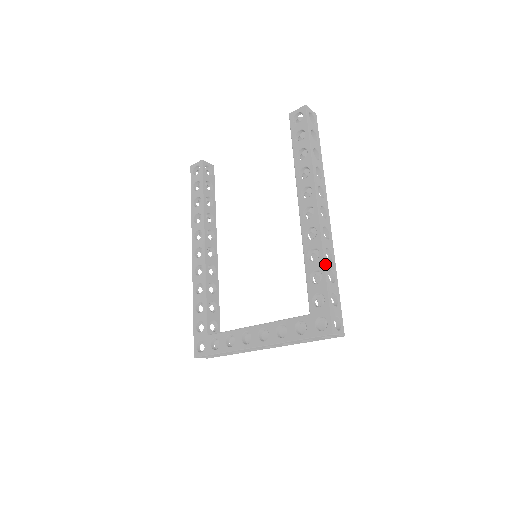
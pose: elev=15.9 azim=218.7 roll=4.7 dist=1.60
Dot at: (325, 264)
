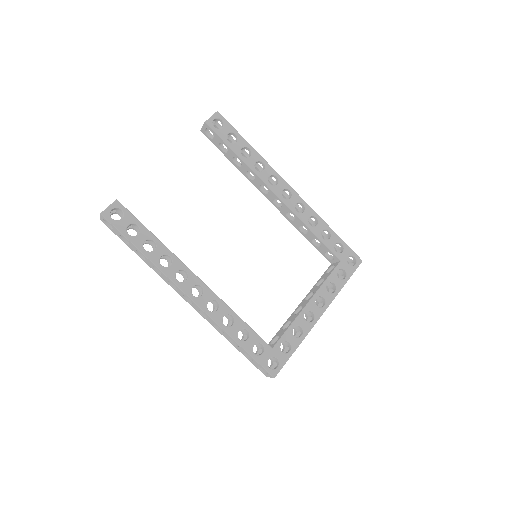
Dot at: (325, 222)
